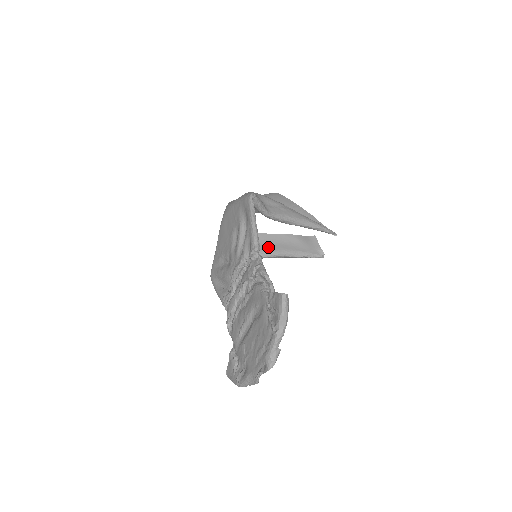
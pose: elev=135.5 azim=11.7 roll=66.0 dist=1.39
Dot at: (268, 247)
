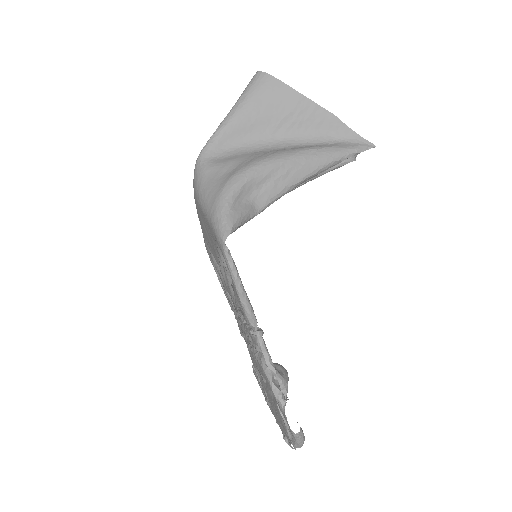
Dot at: occluded
